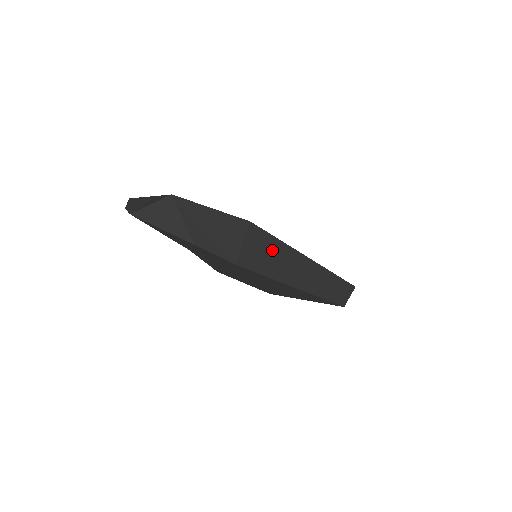
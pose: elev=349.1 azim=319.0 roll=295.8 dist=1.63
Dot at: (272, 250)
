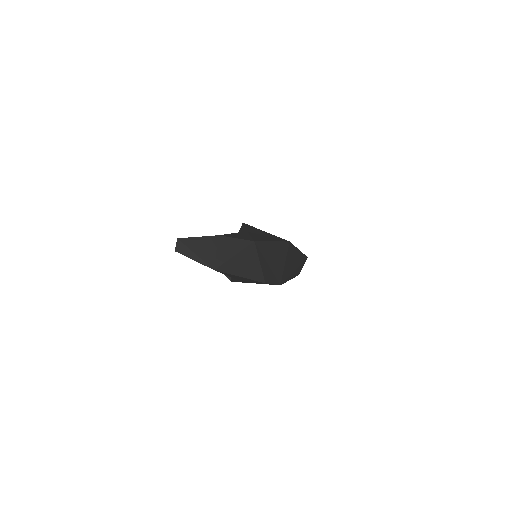
Dot at: (292, 258)
